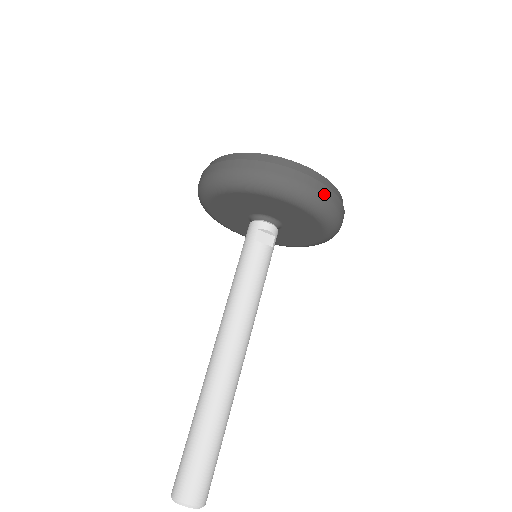
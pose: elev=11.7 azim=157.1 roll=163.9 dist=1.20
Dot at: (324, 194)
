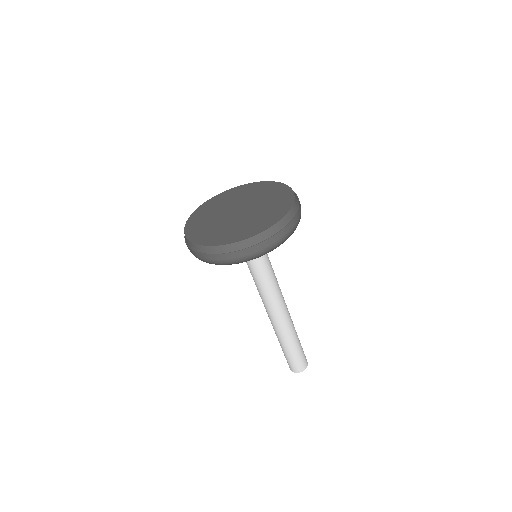
Dot at: (241, 257)
